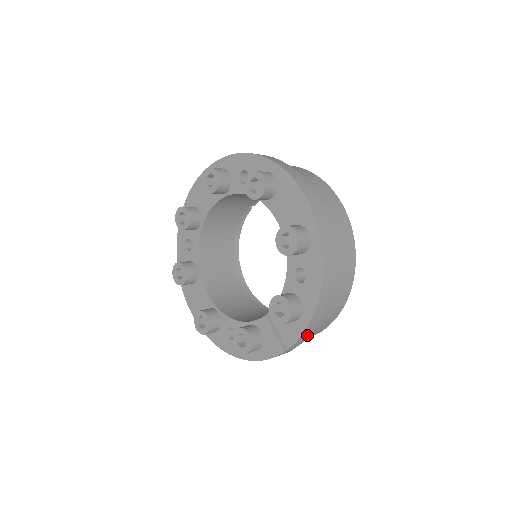
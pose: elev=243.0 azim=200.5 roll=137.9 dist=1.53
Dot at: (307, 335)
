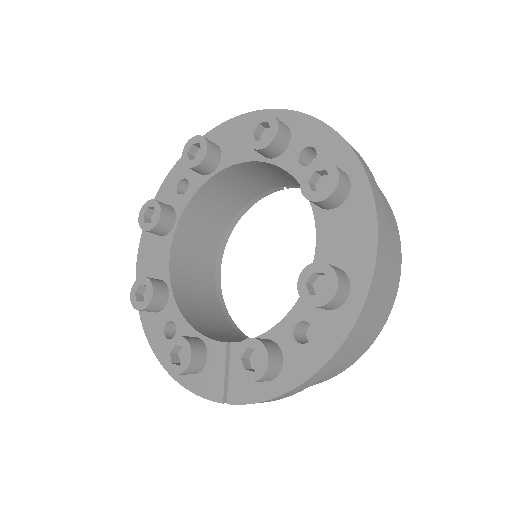
Dot at: (262, 402)
